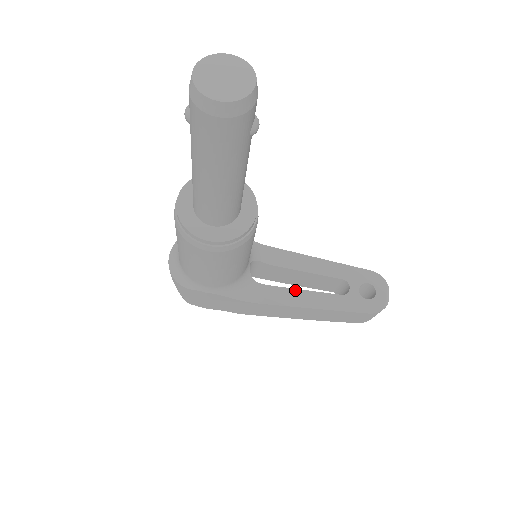
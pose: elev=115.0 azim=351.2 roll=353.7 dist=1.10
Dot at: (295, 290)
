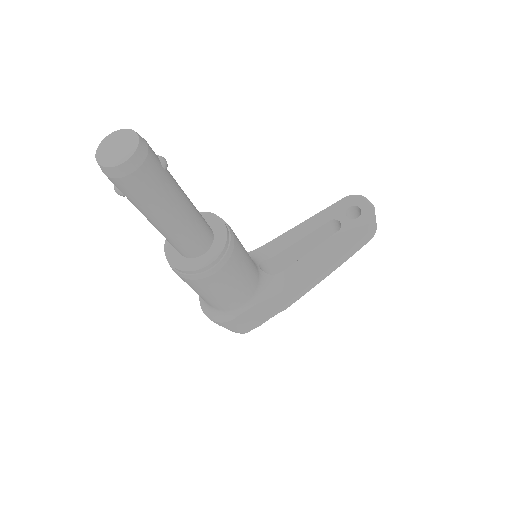
Dot at: (305, 256)
